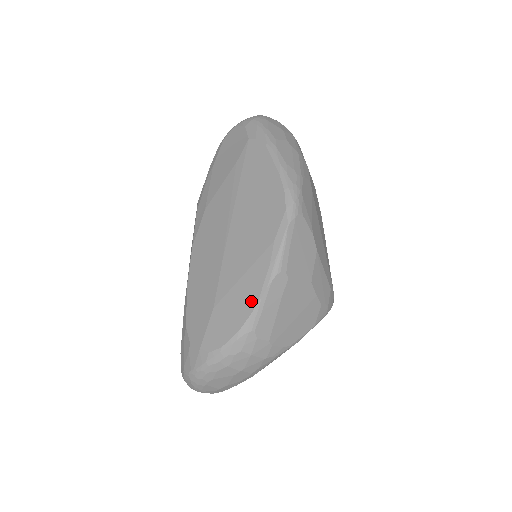
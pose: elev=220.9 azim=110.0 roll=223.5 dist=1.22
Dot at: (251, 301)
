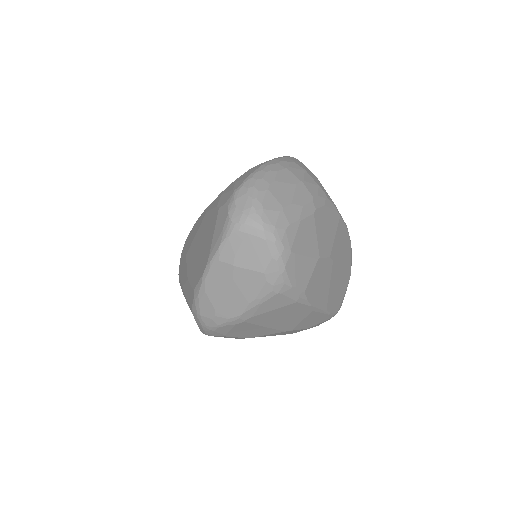
Dot at: occluded
